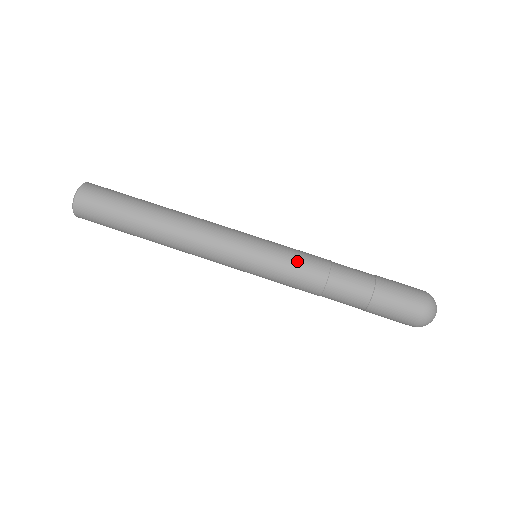
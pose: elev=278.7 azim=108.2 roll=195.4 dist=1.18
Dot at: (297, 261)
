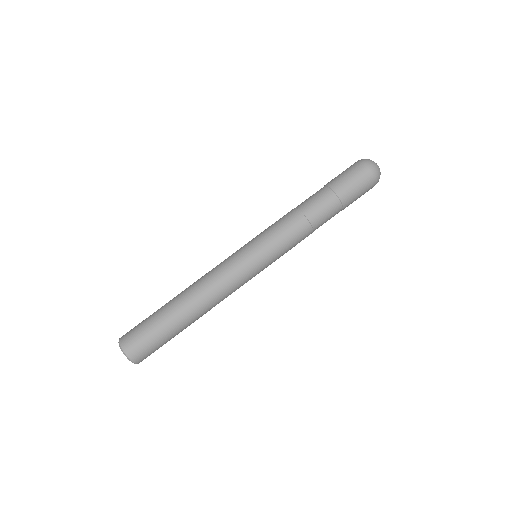
Dot at: (283, 234)
